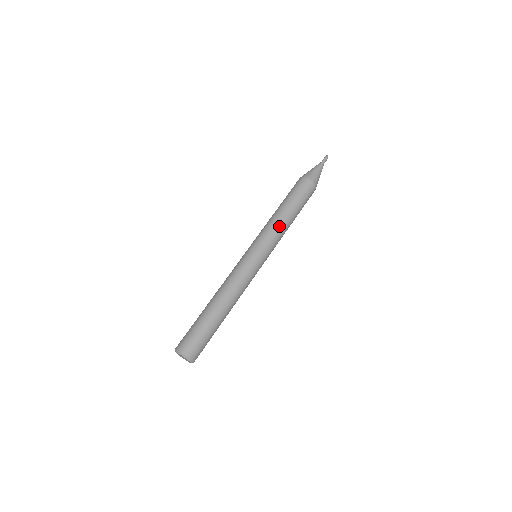
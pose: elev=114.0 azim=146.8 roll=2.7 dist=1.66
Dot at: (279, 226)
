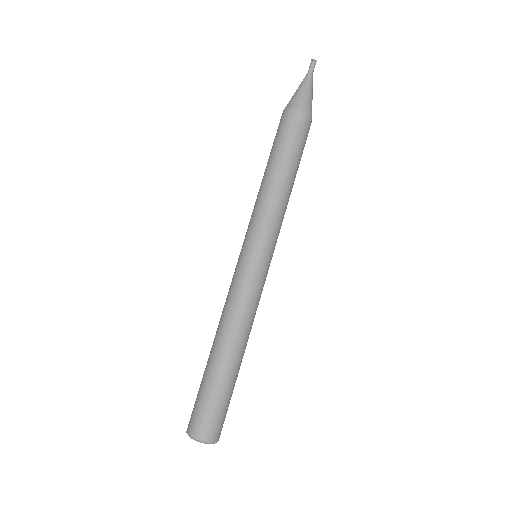
Dot at: (263, 198)
